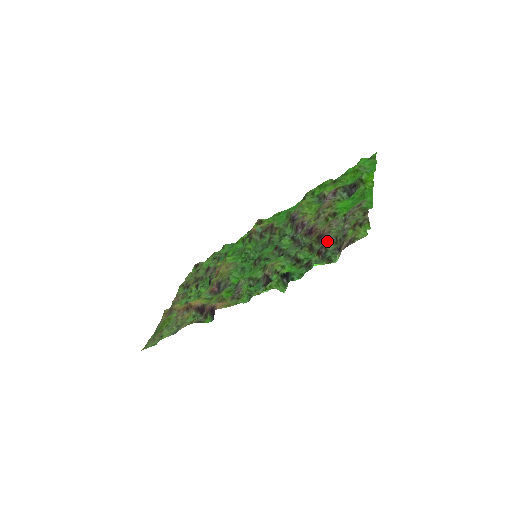
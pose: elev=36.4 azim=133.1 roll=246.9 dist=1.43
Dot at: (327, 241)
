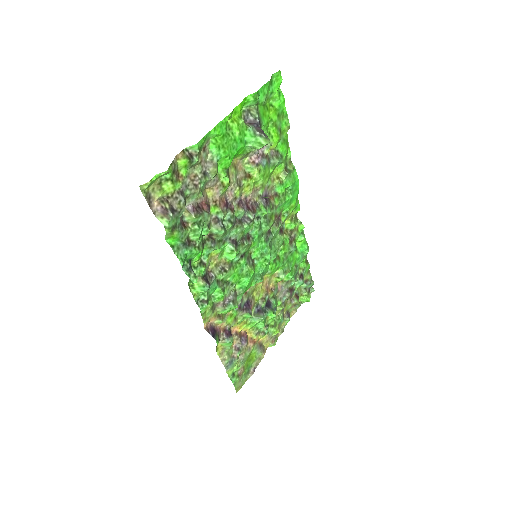
Dot at: occluded
